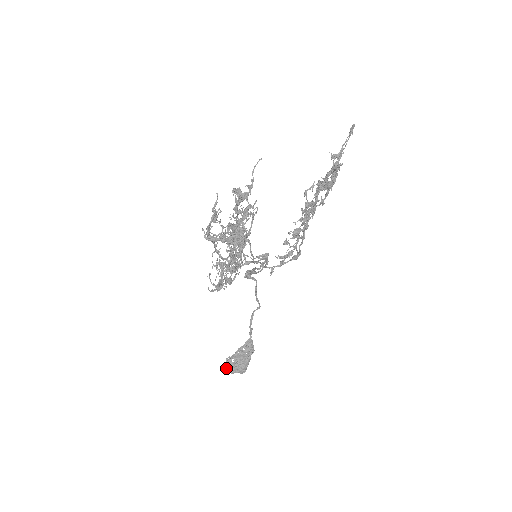
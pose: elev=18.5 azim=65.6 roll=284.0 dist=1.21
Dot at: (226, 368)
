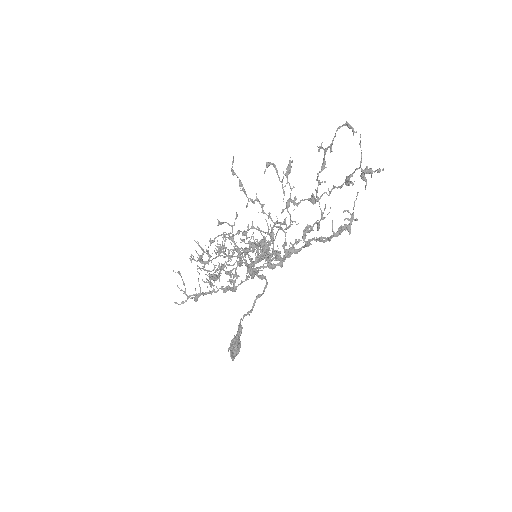
Dot at: (232, 358)
